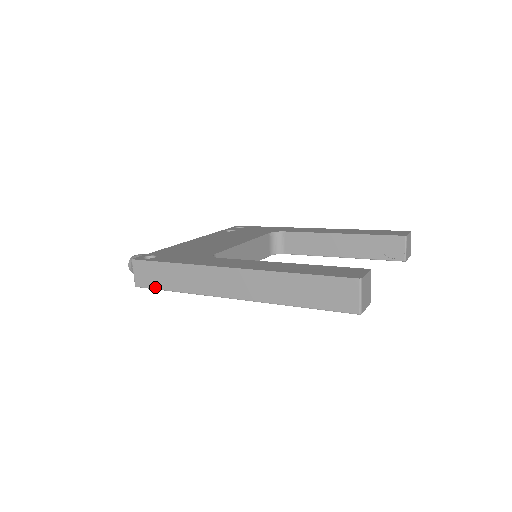
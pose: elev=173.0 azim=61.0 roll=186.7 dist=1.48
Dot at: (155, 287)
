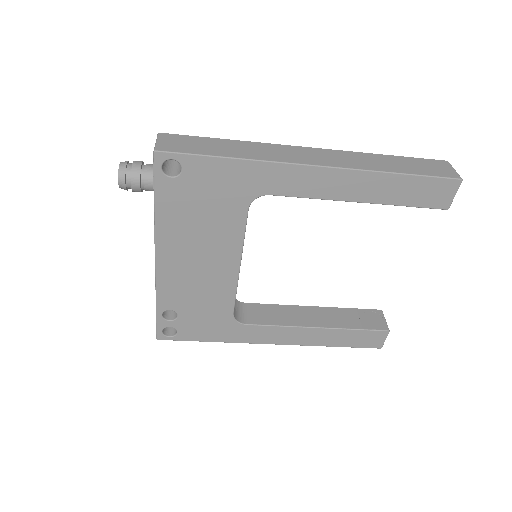
Dot at: (193, 152)
